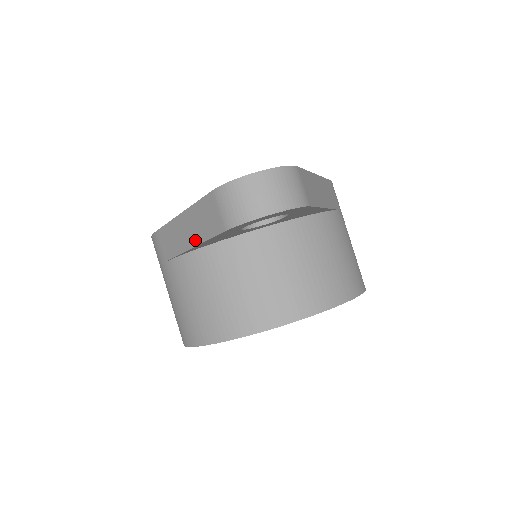
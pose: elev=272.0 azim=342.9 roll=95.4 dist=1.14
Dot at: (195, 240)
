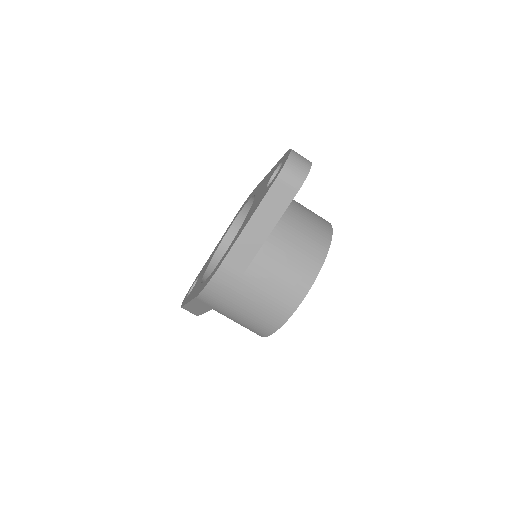
Dot at: (272, 224)
